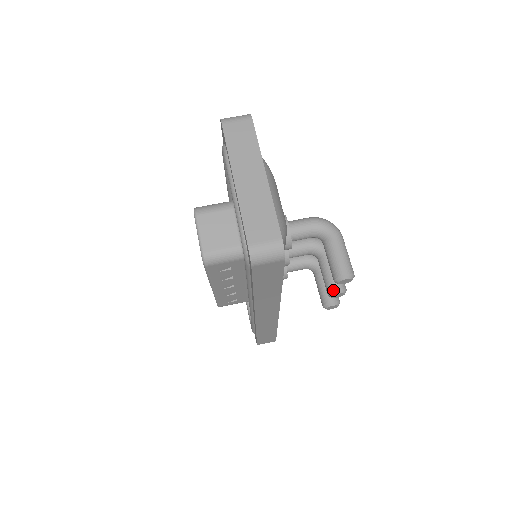
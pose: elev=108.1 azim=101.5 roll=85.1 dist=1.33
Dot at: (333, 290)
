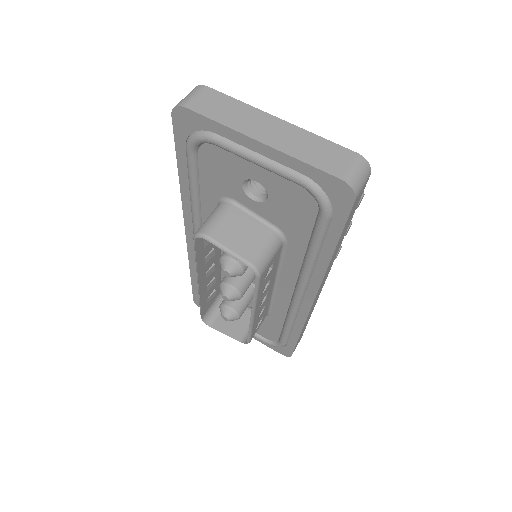
Dot at: occluded
